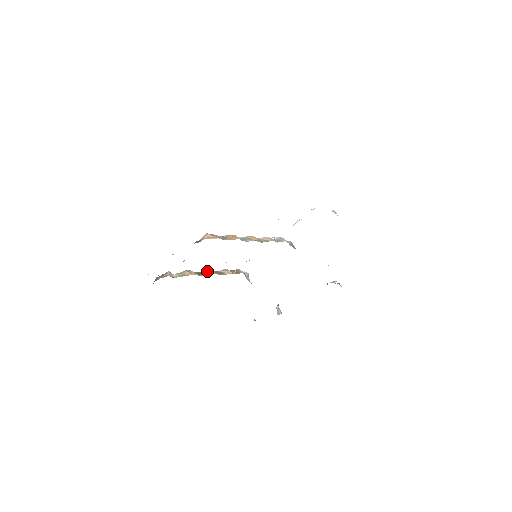
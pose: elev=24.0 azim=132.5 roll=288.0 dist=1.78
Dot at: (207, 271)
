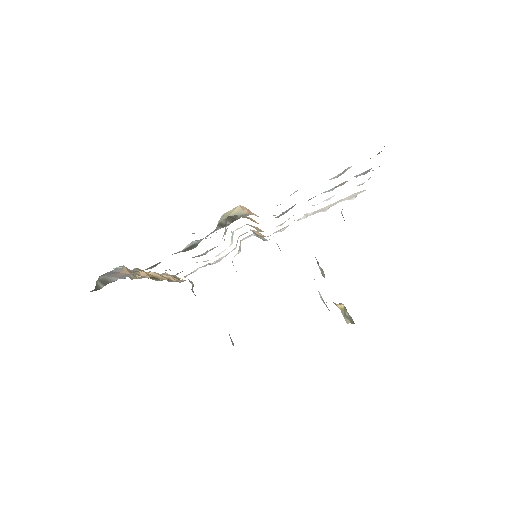
Dot at: (155, 273)
